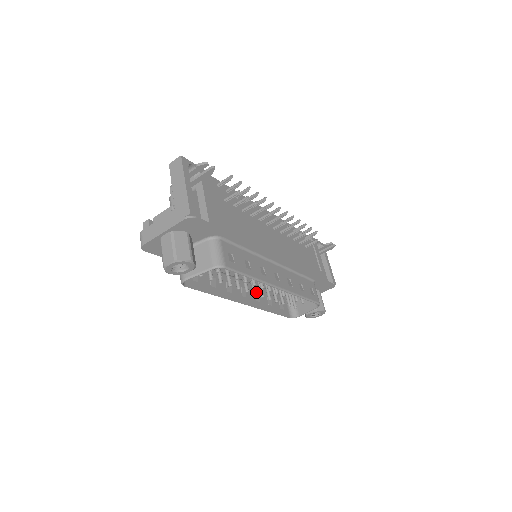
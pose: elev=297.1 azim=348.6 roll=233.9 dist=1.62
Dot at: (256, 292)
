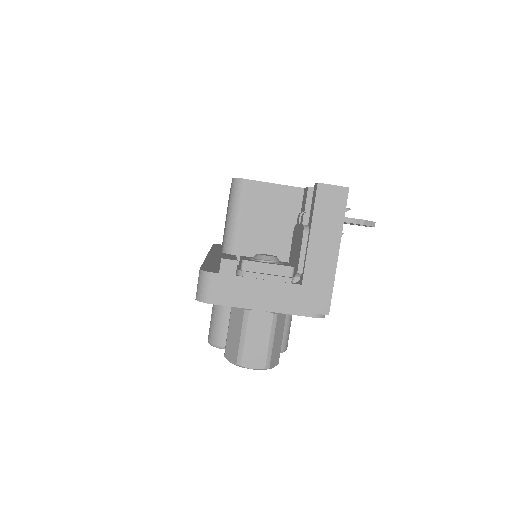
Dot at: occluded
